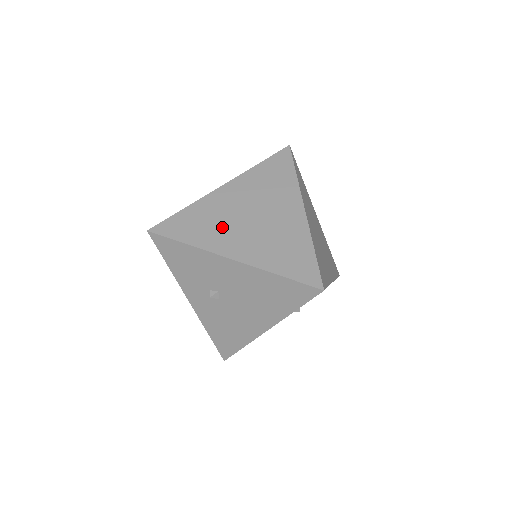
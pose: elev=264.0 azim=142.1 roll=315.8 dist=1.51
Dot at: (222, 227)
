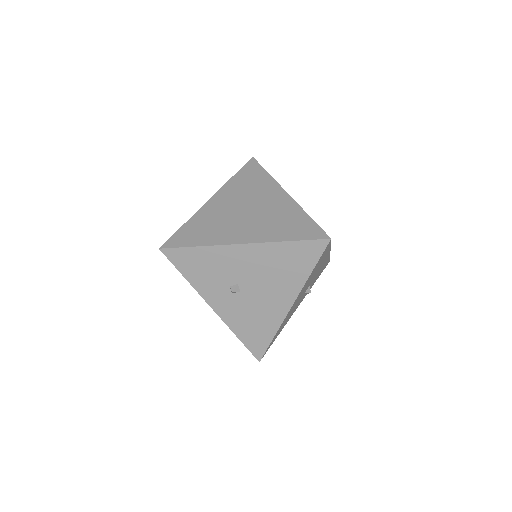
Dot at: (224, 225)
